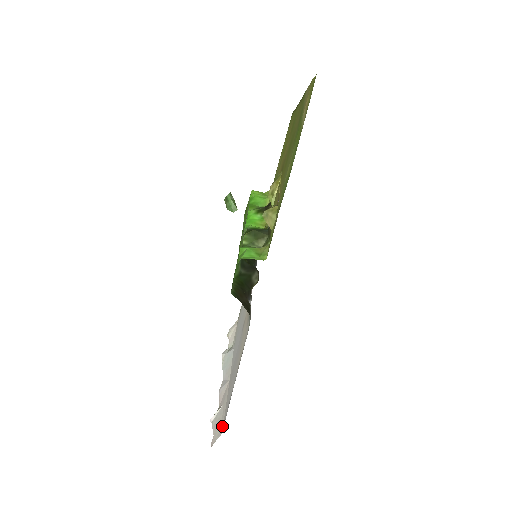
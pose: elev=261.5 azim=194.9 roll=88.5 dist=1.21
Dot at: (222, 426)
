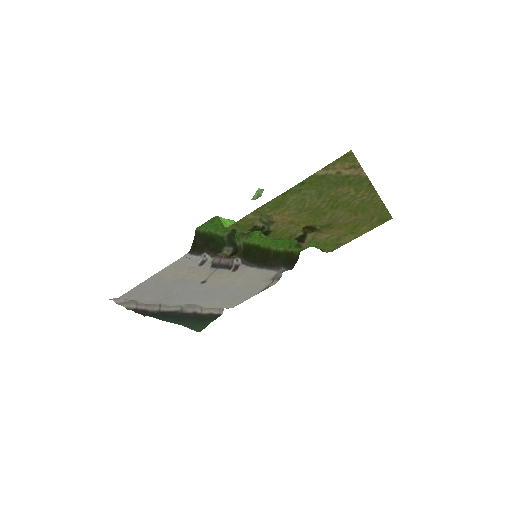
Dot at: (125, 298)
